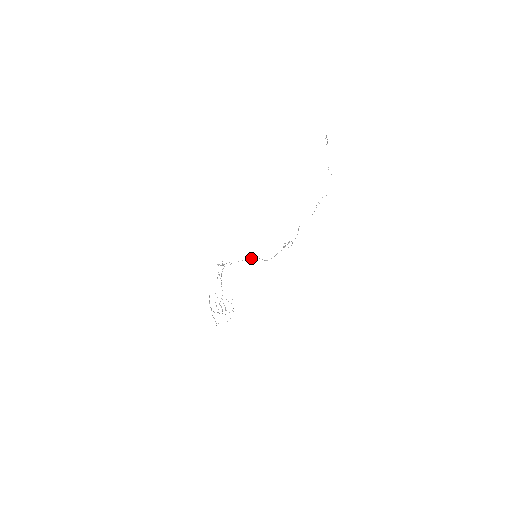
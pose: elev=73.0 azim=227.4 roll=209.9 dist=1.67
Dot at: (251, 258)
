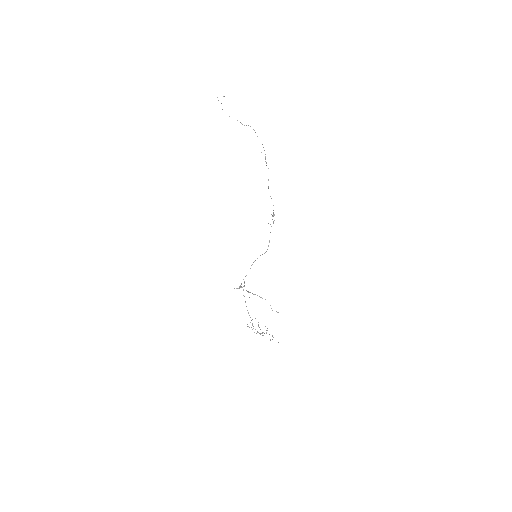
Dot at: (253, 262)
